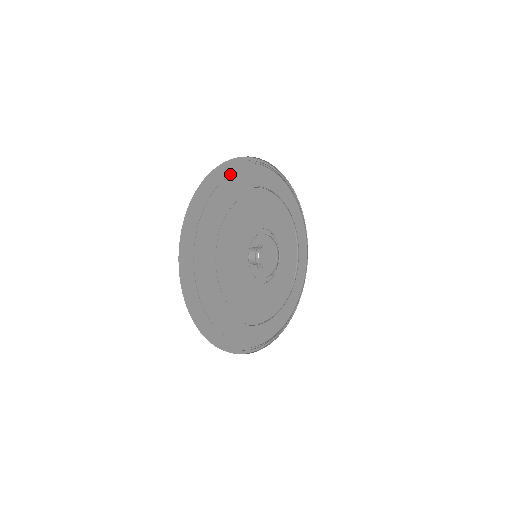
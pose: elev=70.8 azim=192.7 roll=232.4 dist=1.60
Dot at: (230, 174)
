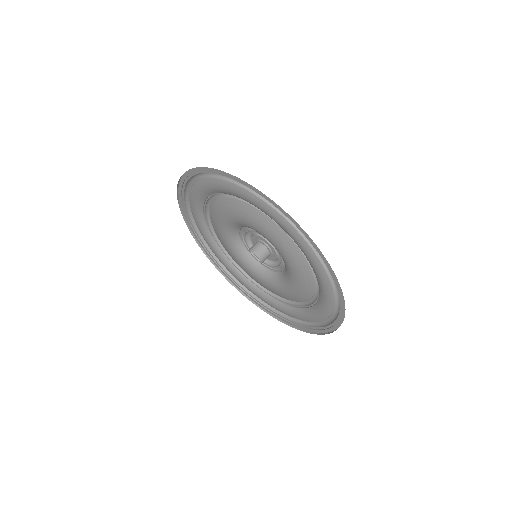
Dot at: occluded
